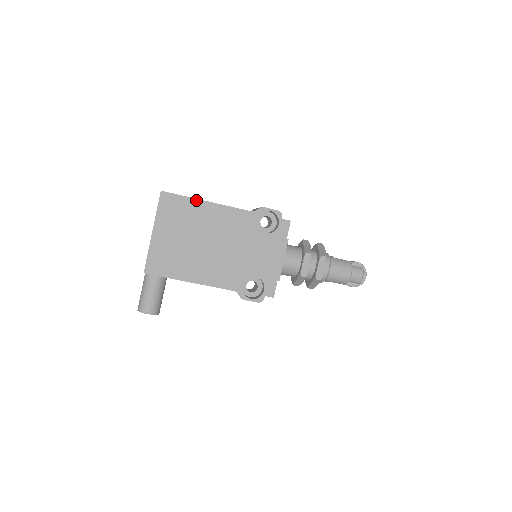
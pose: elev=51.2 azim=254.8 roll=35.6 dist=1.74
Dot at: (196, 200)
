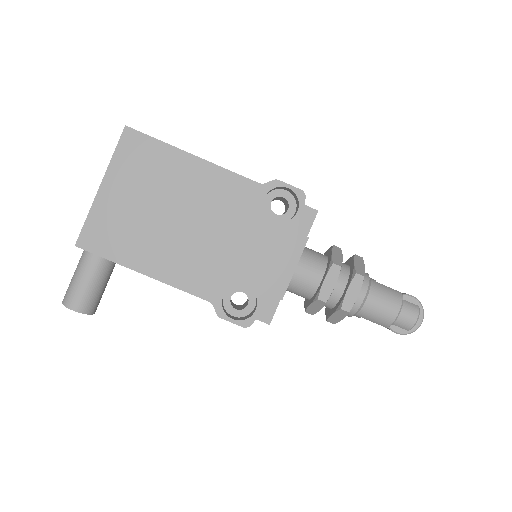
Dot at: (176, 149)
